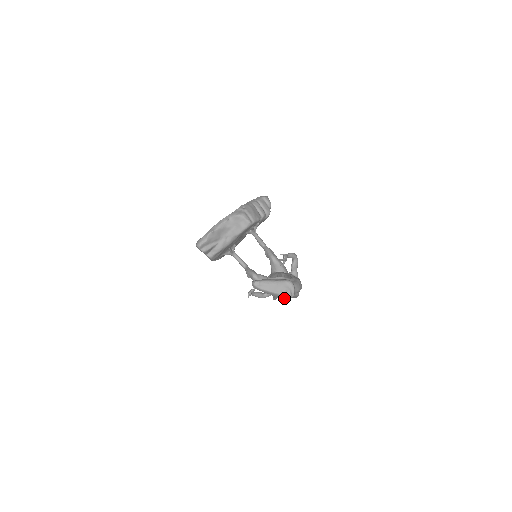
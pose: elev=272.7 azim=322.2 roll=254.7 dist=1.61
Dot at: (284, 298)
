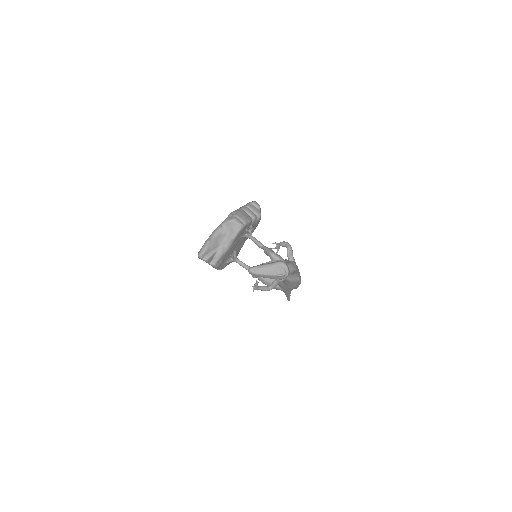
Dot at: (281, 278)
